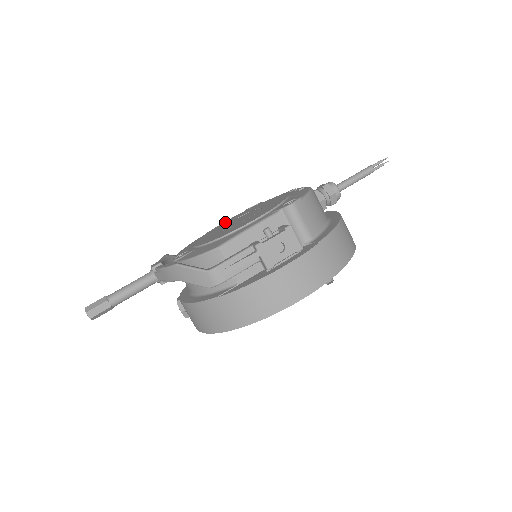
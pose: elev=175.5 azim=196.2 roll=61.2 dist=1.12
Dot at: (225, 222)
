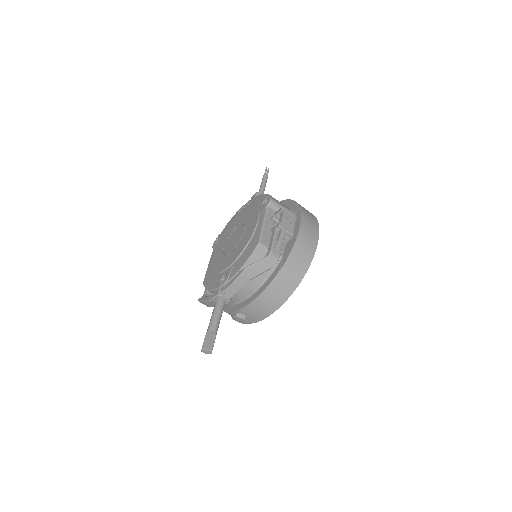
Dot at: (215, 256)
